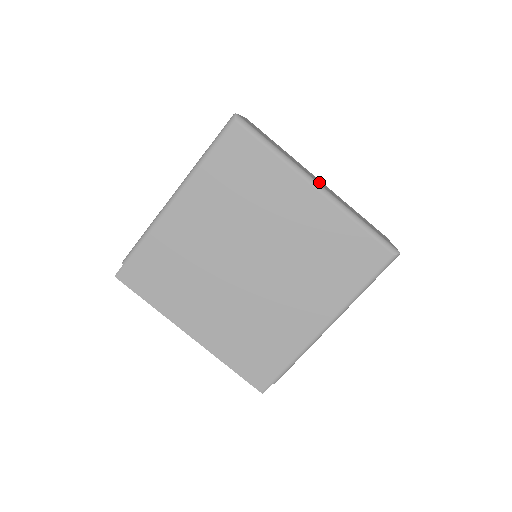
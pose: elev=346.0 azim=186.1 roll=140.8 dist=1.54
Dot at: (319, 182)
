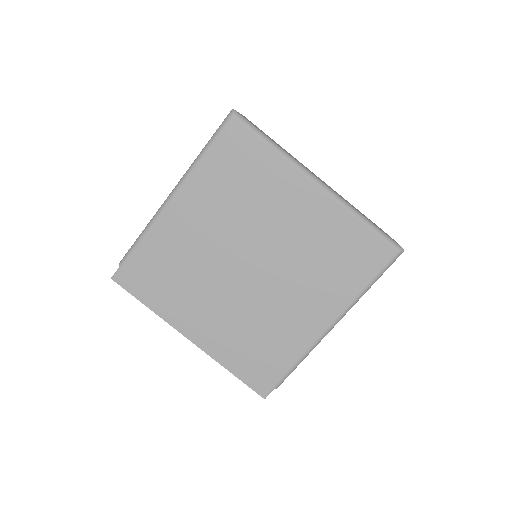
Dot at: occluded
